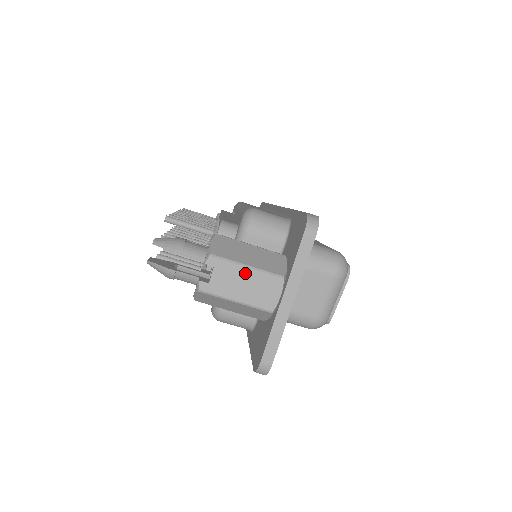
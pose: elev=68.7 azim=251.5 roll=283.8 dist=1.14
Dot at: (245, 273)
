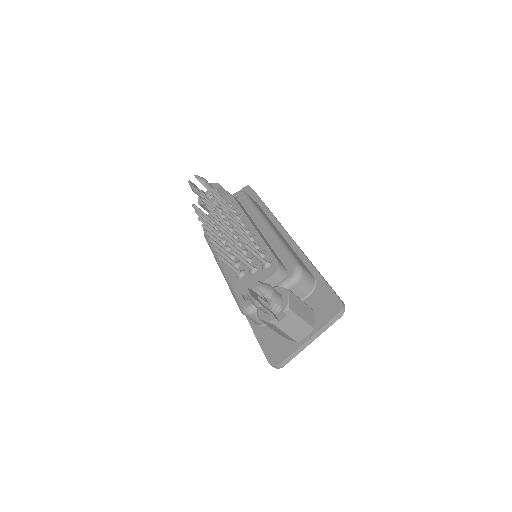
Dot at: (299, 322)
